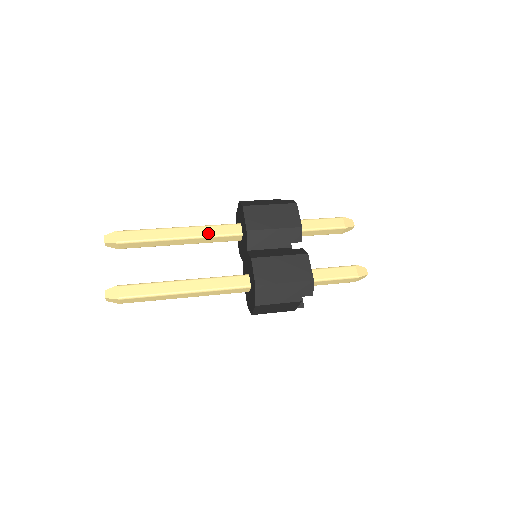
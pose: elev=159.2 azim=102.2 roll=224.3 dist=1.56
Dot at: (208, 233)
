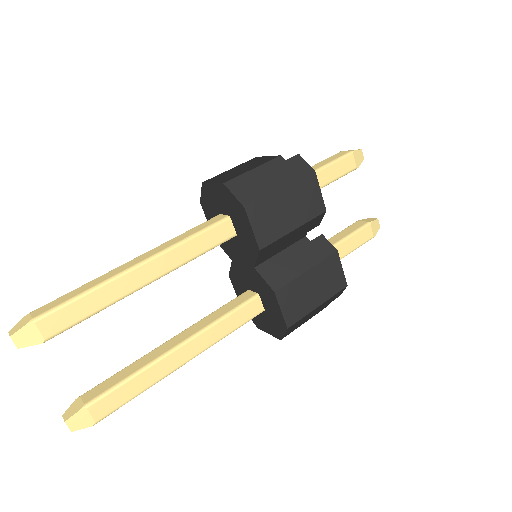
Dot at: (188, 256)
